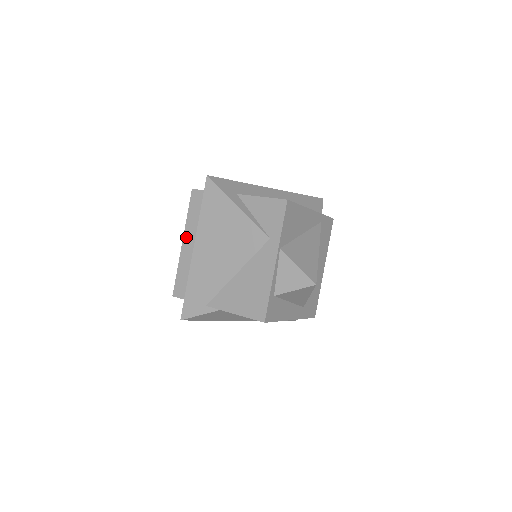
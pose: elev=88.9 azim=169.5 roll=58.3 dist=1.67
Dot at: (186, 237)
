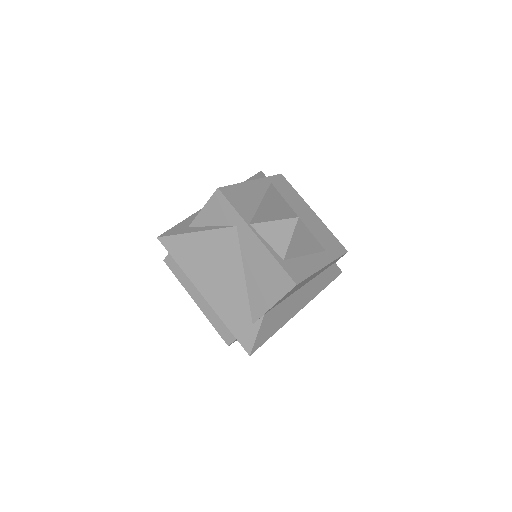
Dot at: (193, 296)
